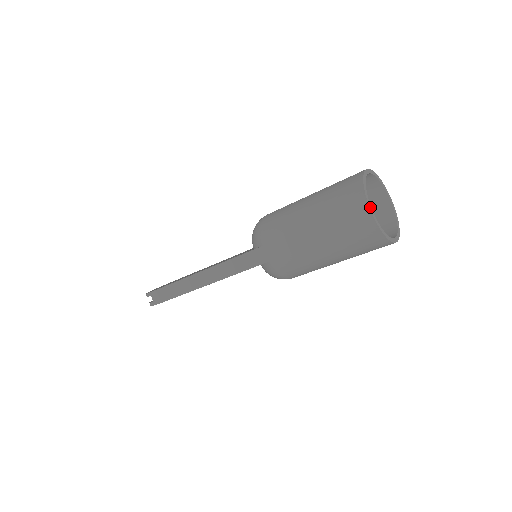
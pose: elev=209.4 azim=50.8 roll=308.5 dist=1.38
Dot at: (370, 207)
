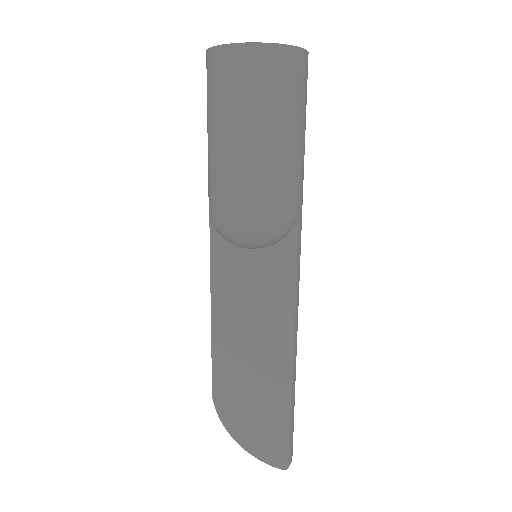
Dot at: occluded
